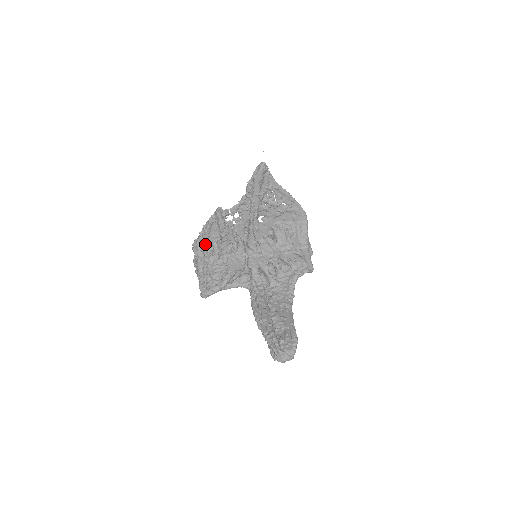
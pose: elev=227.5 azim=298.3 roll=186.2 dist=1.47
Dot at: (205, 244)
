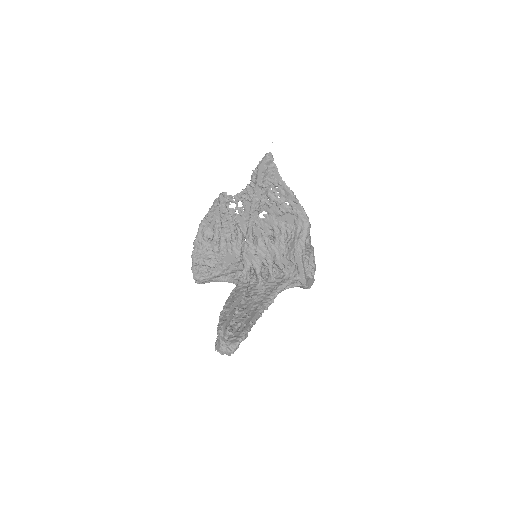
Dot at: (208, 227)
